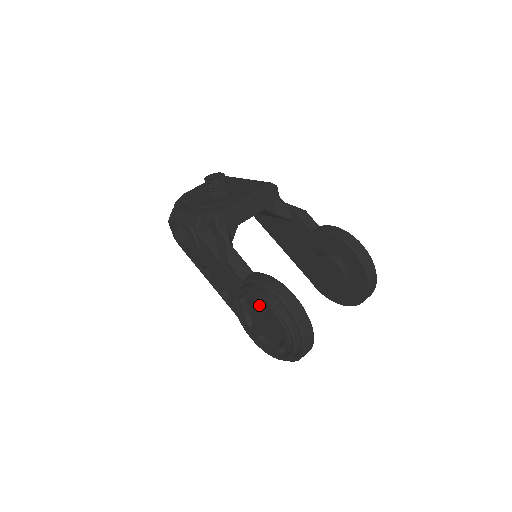
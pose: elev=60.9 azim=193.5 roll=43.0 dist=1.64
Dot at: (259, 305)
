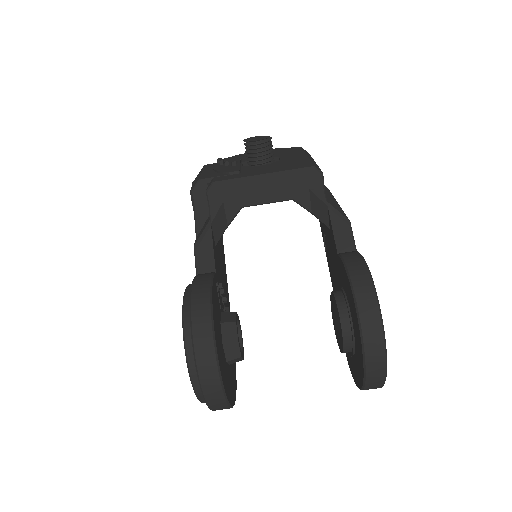
Dot at: occluded
